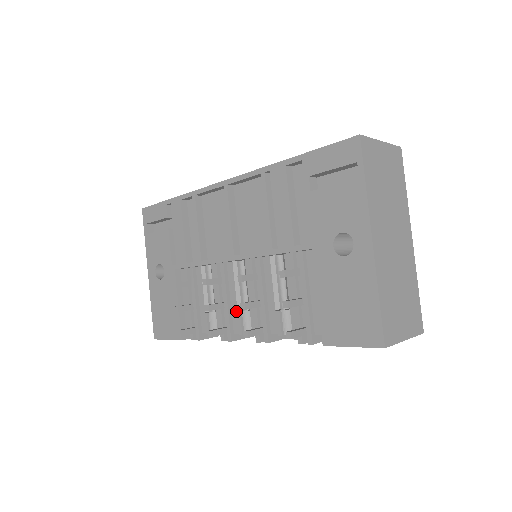
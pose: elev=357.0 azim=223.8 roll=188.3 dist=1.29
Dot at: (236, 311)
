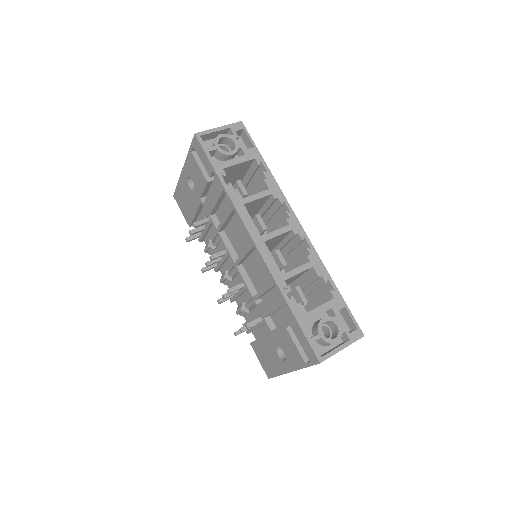
Dot at: (225, 269)
